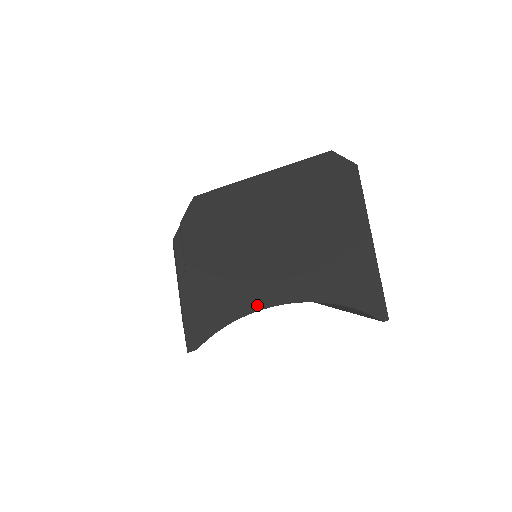
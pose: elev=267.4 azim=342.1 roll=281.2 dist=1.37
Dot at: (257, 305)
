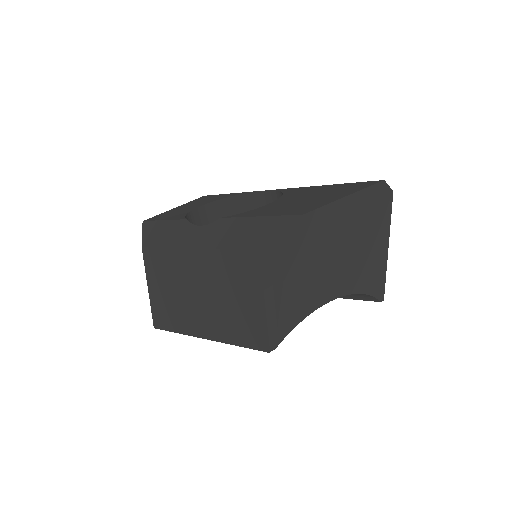
Dot at: (321, 302)
